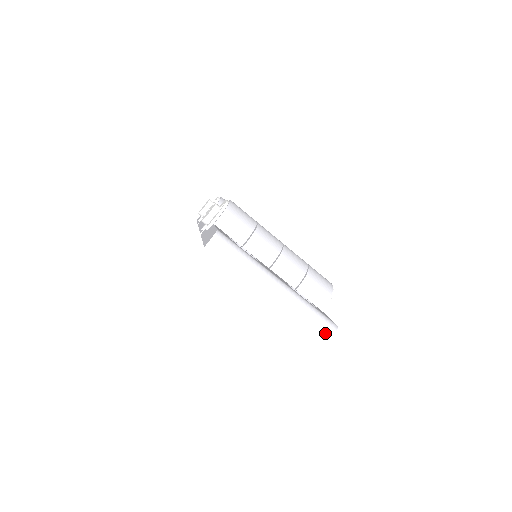
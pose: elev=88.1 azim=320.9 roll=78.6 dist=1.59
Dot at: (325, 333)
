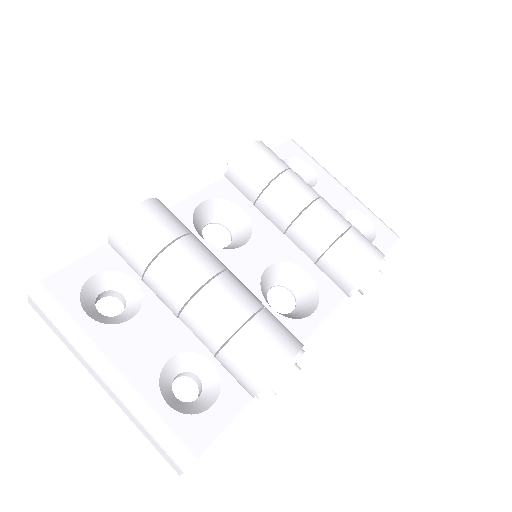
Dot at: (172, 463)
